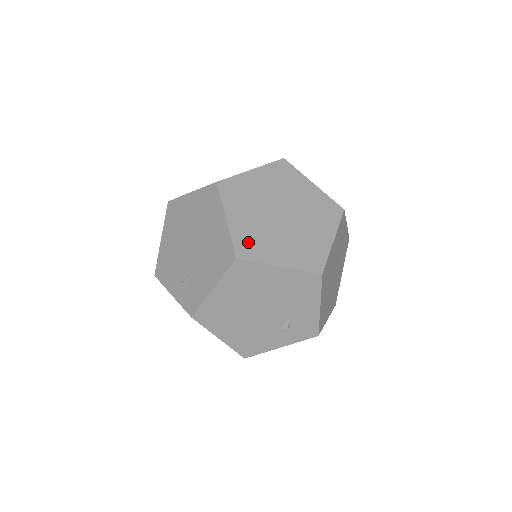
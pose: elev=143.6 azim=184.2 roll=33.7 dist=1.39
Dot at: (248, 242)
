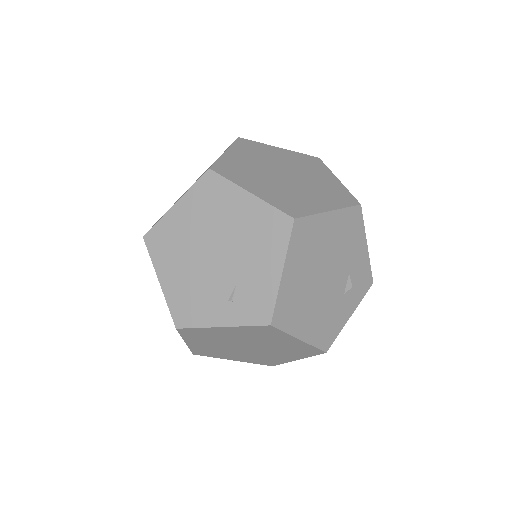
Dot at: (287, 203)
